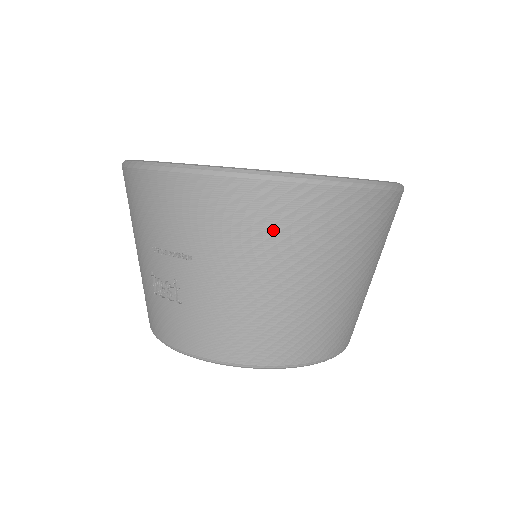
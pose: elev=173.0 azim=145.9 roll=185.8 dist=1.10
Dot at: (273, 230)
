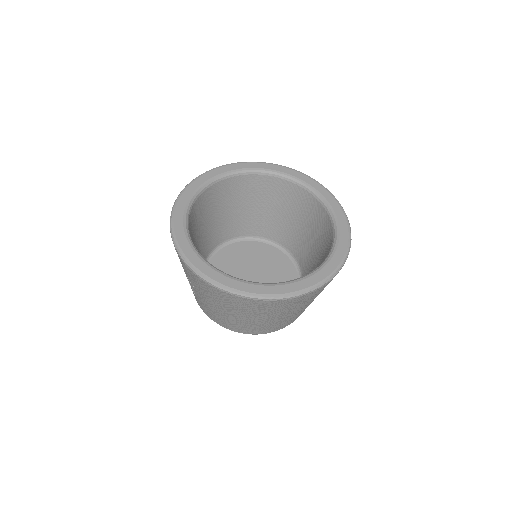
Dot at: (228, 303)
